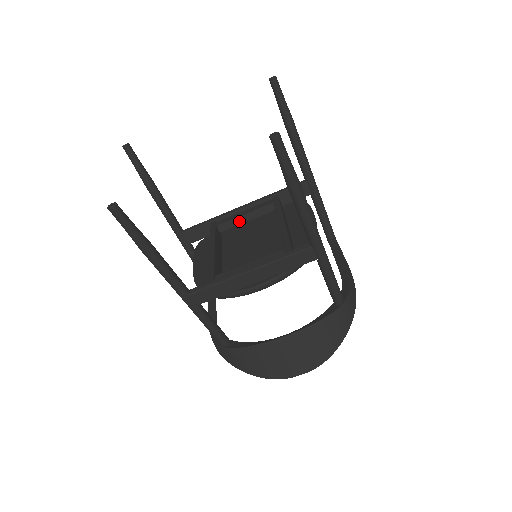
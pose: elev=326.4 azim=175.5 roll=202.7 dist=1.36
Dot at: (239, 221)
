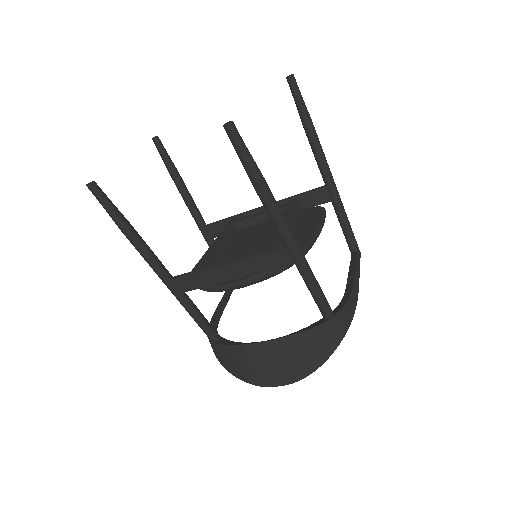
Dot at: (255, 221)
